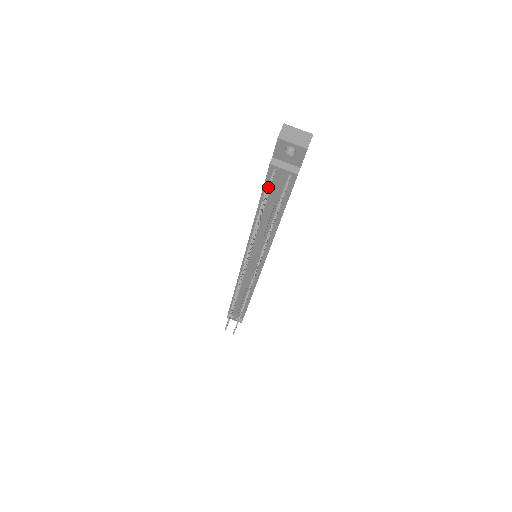
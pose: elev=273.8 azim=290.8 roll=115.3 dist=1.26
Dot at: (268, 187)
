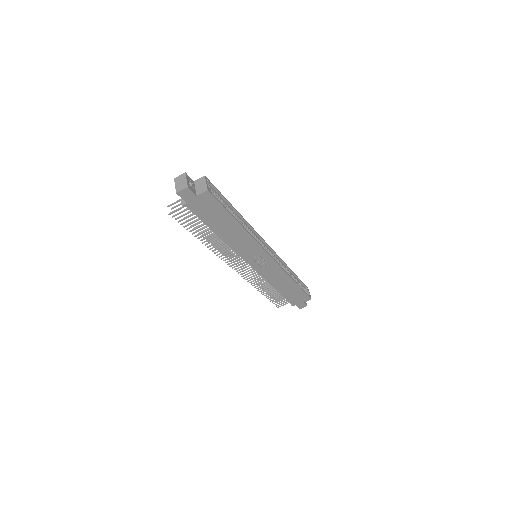
Dot at: (173, 203)
